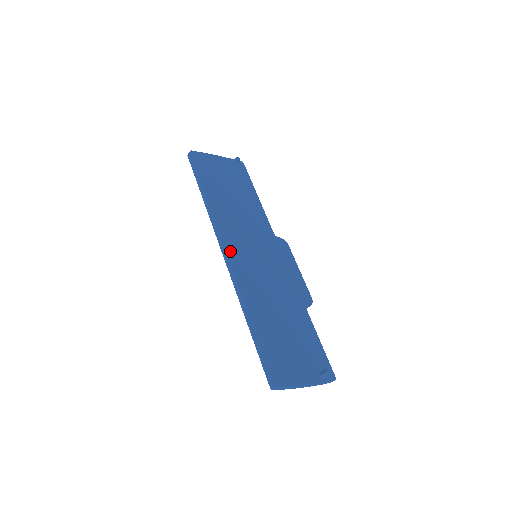
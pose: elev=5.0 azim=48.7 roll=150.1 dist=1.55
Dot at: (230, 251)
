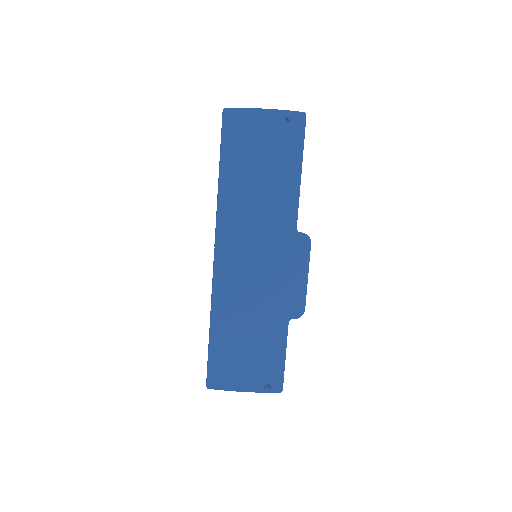
Dot at: (220, 253)
